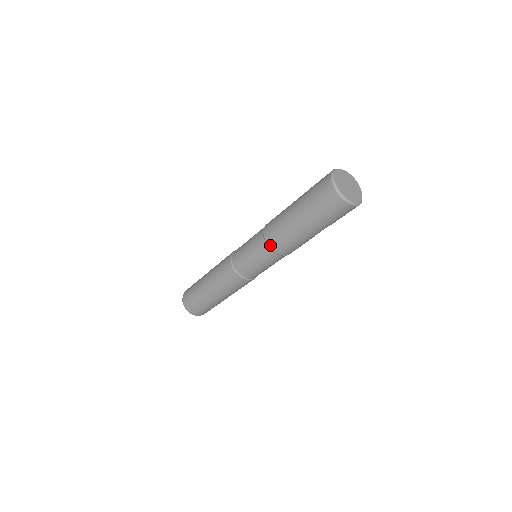
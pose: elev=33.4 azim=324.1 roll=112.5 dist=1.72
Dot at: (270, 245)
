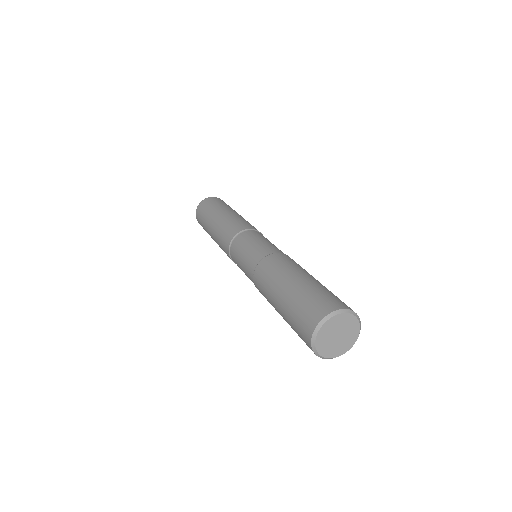
Dot at: (255, 275)
